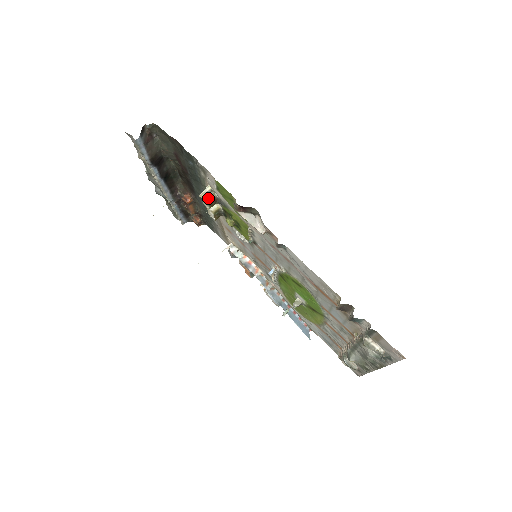
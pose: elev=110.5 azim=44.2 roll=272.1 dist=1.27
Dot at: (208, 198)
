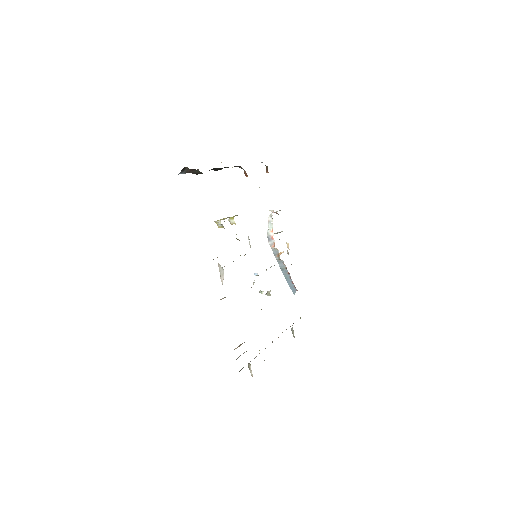
Dot at: (219, 226)
